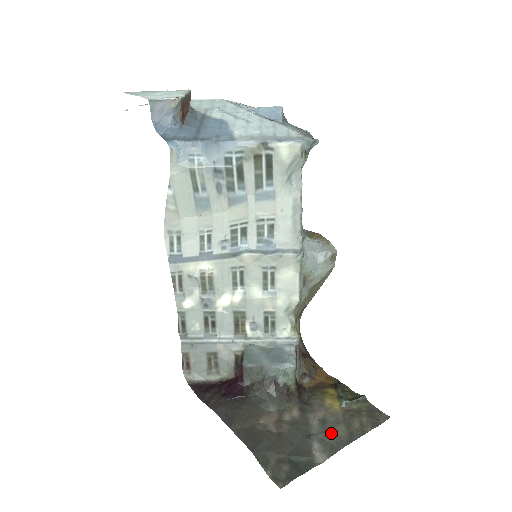
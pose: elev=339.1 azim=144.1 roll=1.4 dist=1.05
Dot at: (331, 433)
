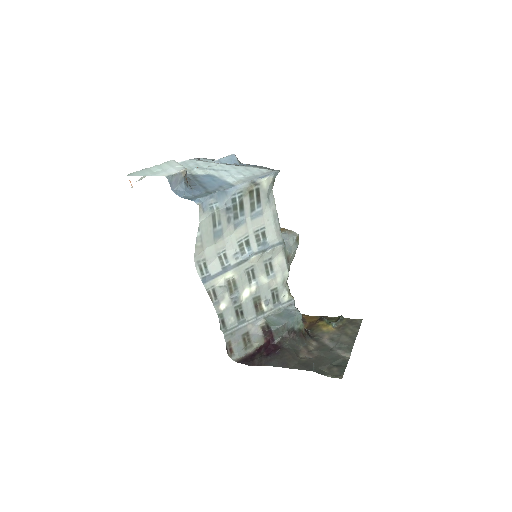
Dot at: (341, 342)
